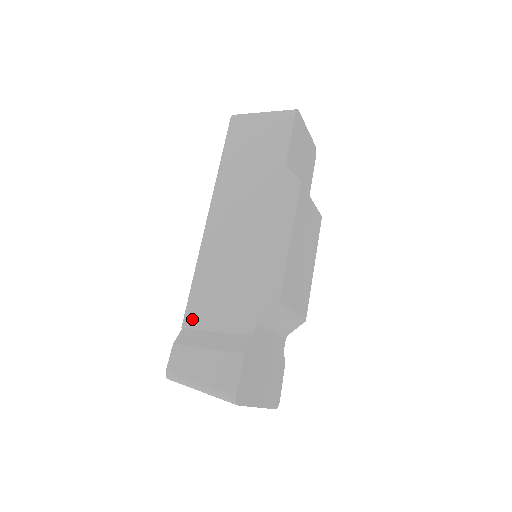
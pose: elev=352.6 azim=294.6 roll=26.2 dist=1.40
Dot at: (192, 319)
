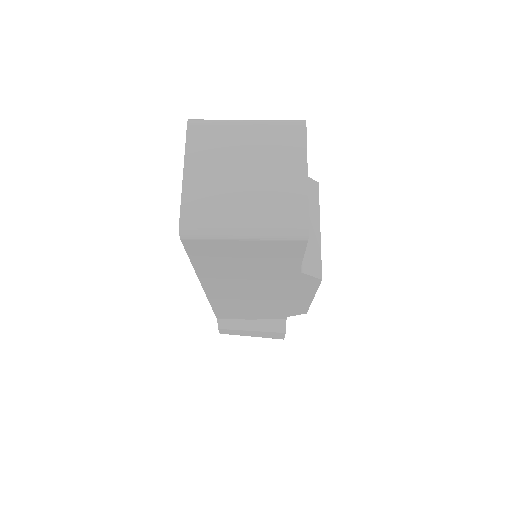
Dot at: (225, 318)
